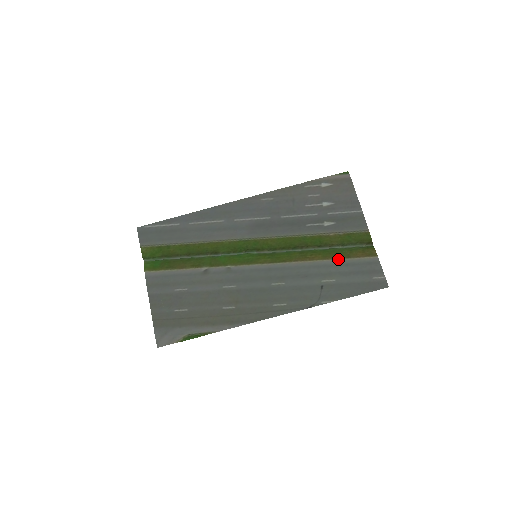
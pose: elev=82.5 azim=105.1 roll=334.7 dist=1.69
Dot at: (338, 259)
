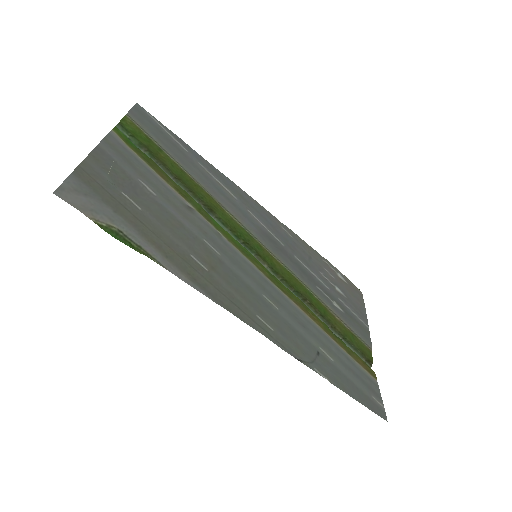
Dot at: (339, 345)
